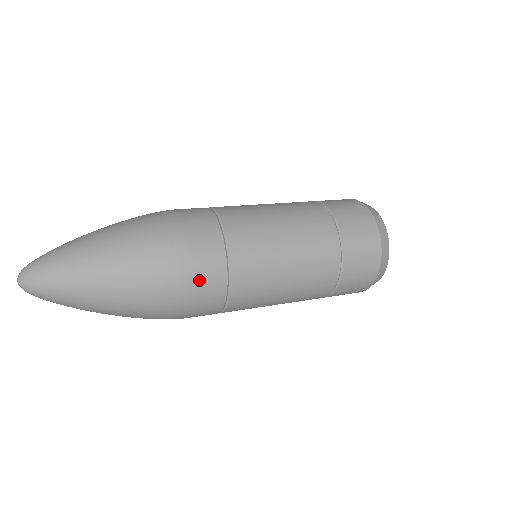
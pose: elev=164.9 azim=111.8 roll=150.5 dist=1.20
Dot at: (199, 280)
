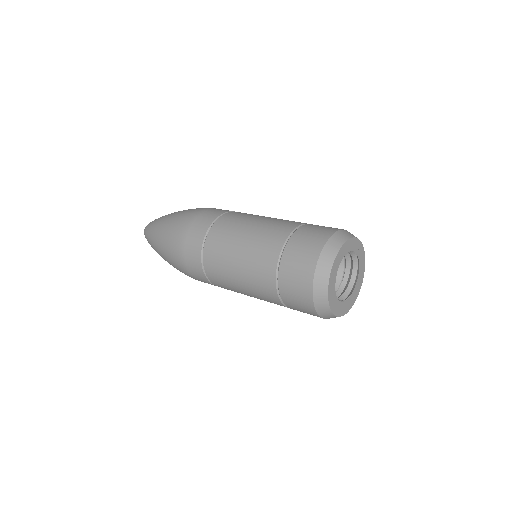
Dot at: (190, 235)
